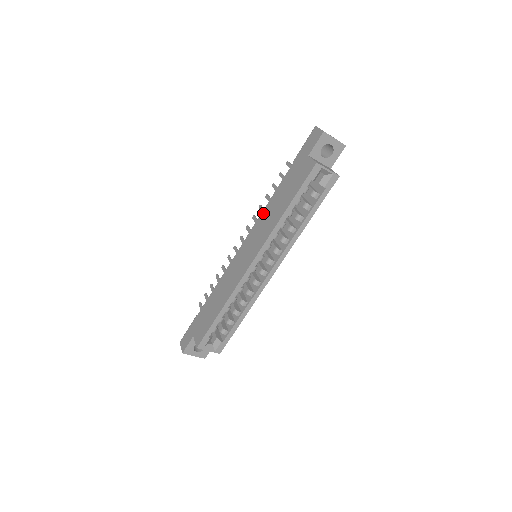
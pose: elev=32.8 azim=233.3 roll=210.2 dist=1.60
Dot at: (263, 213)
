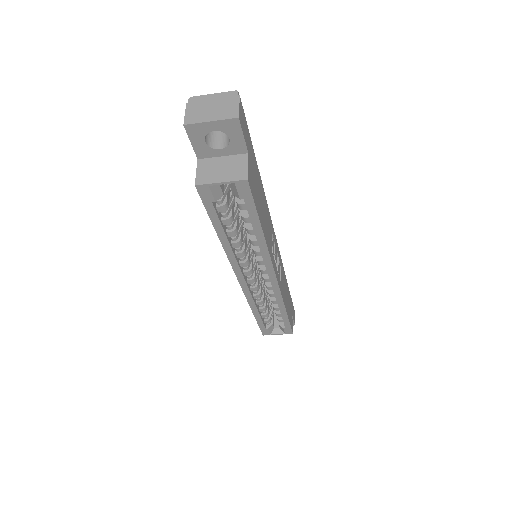
Dot at: occluded
